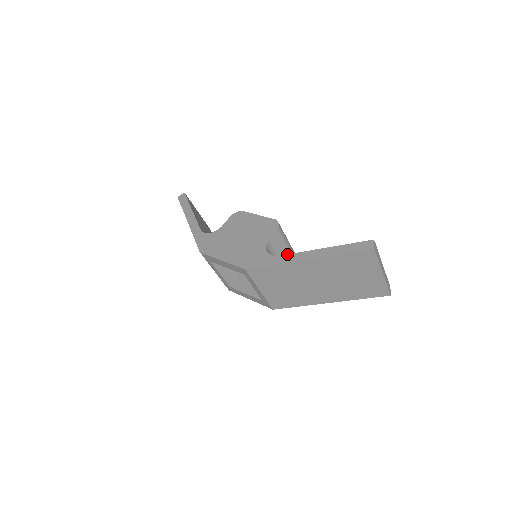
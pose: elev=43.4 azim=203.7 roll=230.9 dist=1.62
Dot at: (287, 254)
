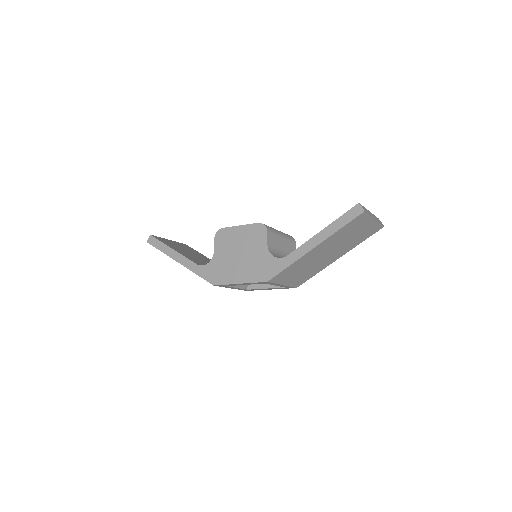
Dot at: (294, 251)
